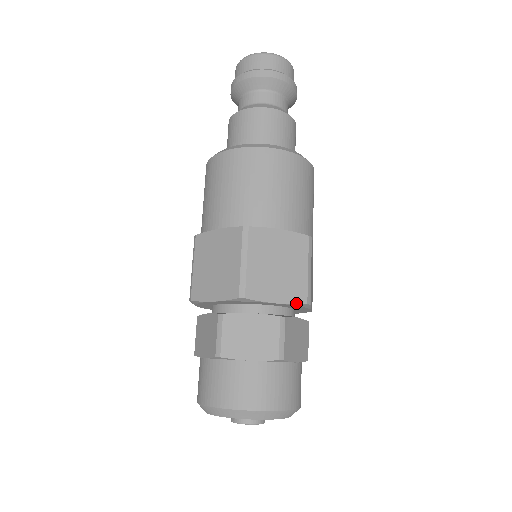
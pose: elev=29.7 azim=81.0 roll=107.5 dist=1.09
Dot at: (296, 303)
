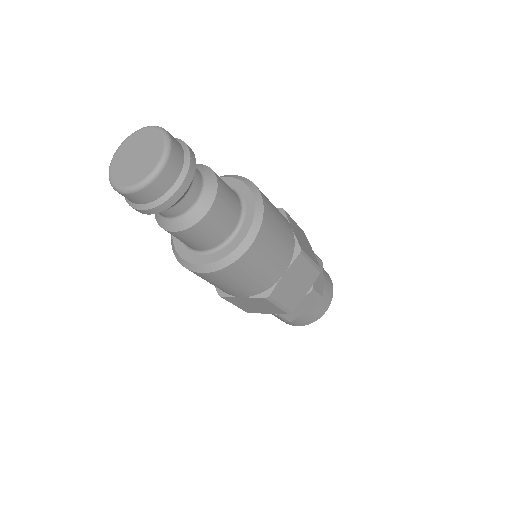
Dot at: occluded
